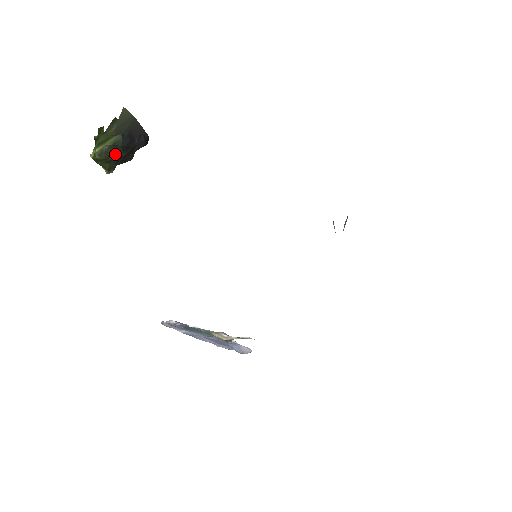
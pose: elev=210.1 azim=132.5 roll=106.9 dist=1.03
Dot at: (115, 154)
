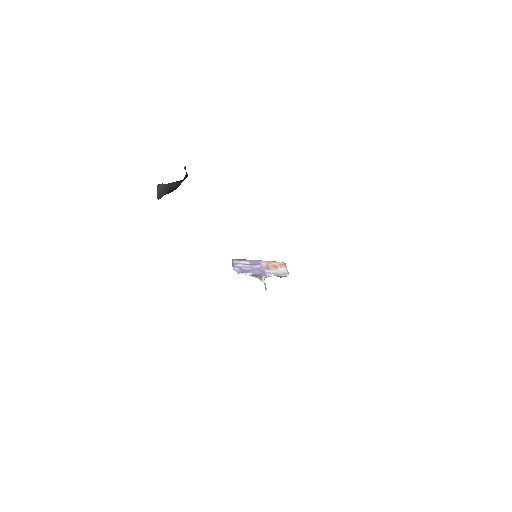
Dot at: occluded
